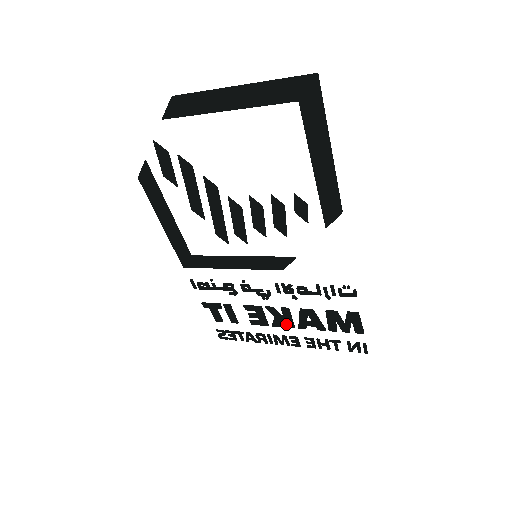
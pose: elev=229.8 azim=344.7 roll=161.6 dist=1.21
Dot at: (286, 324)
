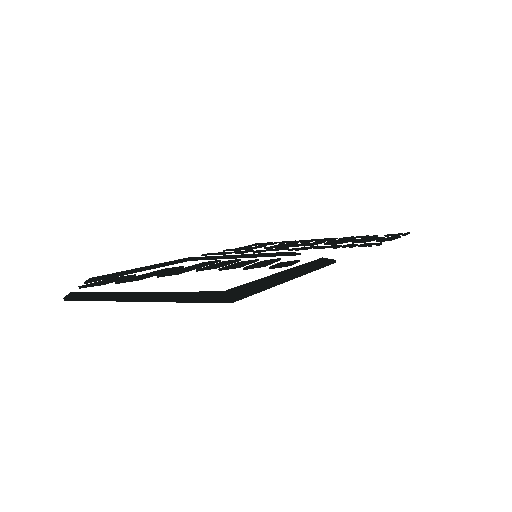
Dot at: occluded
